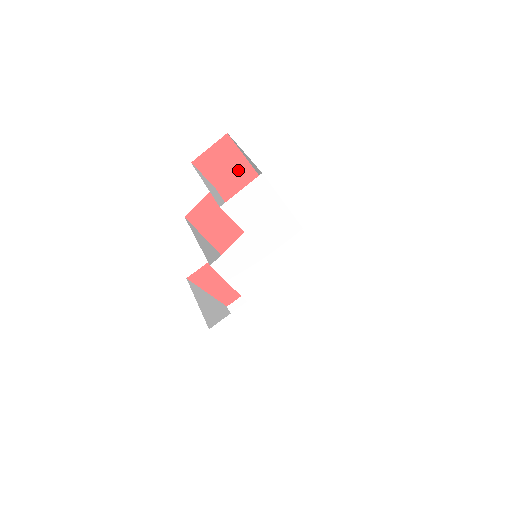
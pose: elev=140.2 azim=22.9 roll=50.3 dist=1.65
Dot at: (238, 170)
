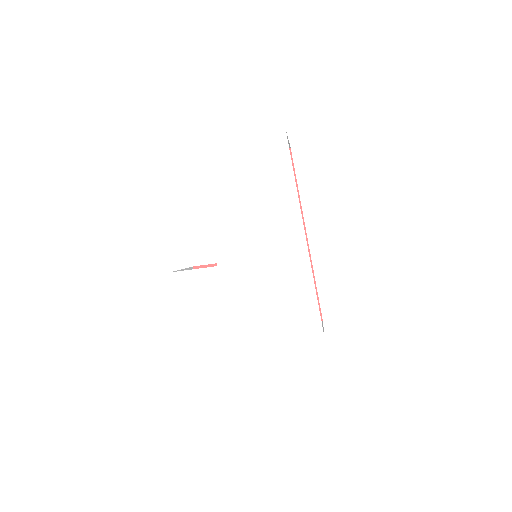
Dot at: occluded
